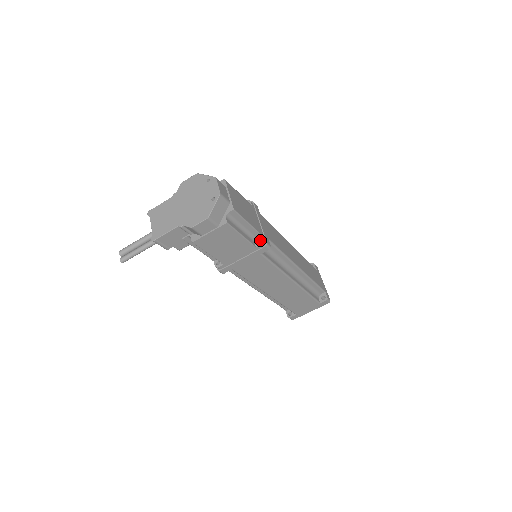
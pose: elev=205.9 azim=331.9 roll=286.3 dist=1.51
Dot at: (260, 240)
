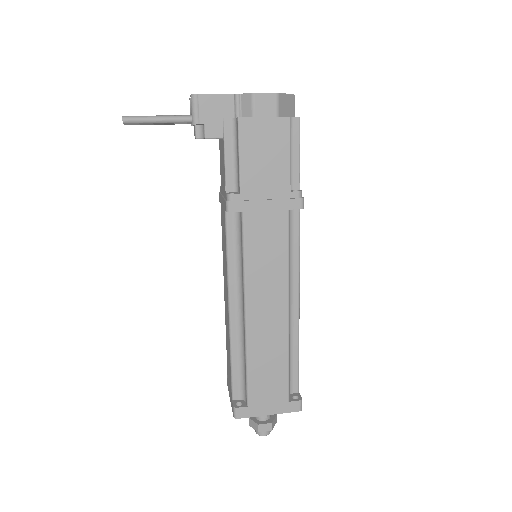
Dot at: occluded
